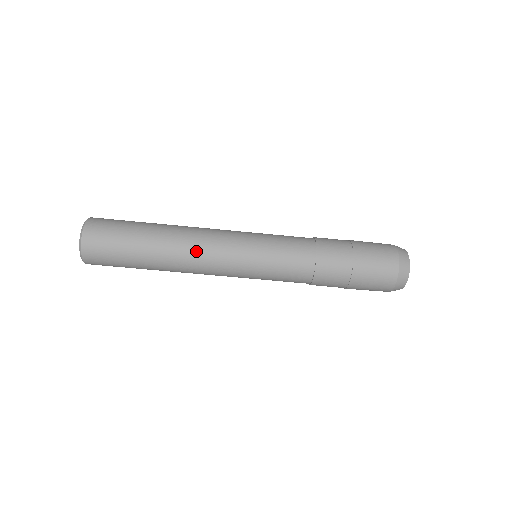
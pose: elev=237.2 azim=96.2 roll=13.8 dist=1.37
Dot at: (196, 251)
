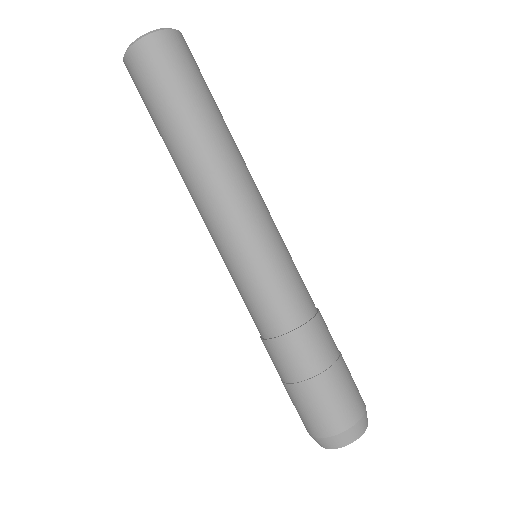
Dot at: (223, 179)
